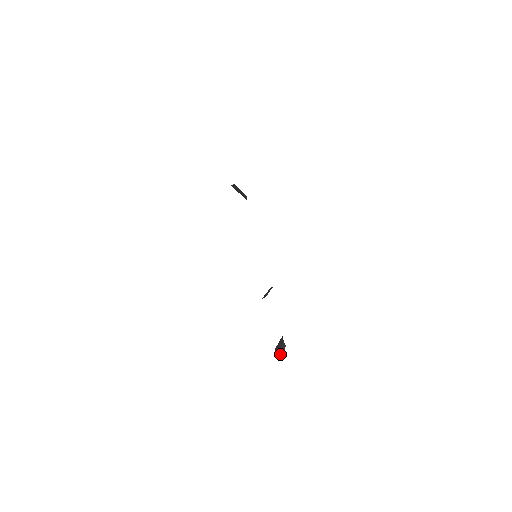
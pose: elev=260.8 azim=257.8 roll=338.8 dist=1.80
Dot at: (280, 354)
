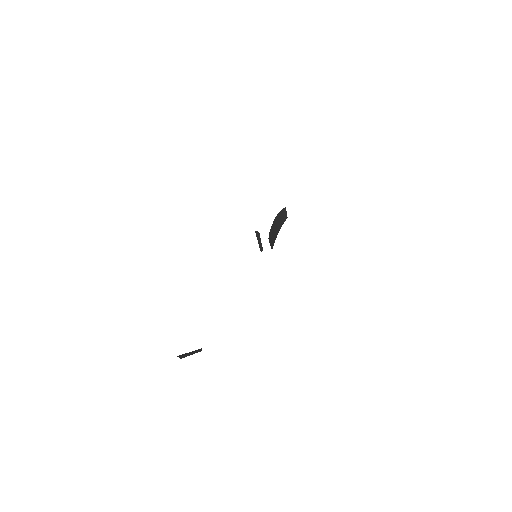
Dot at: (183, 356)
